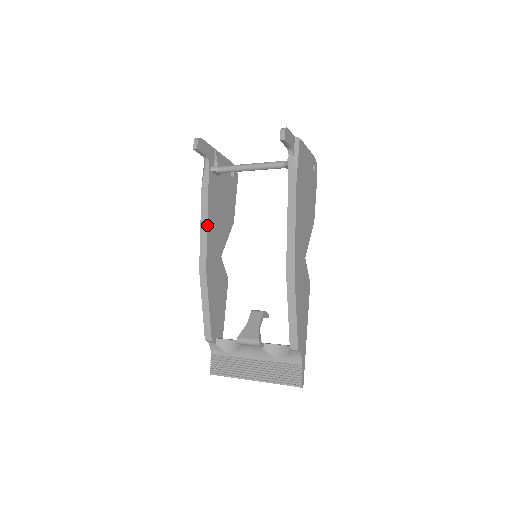
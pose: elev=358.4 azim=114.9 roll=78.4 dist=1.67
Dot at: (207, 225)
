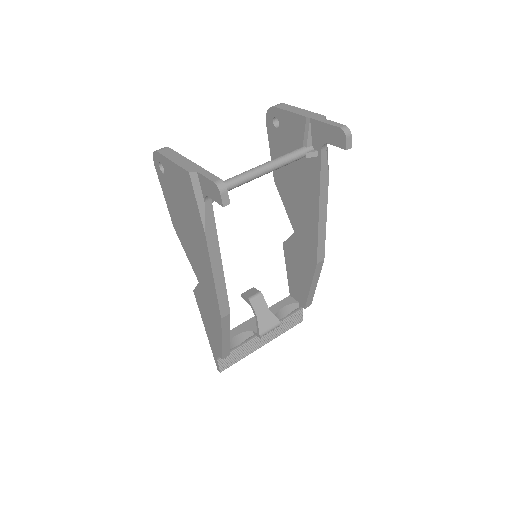
Dot at: (223, 272)
